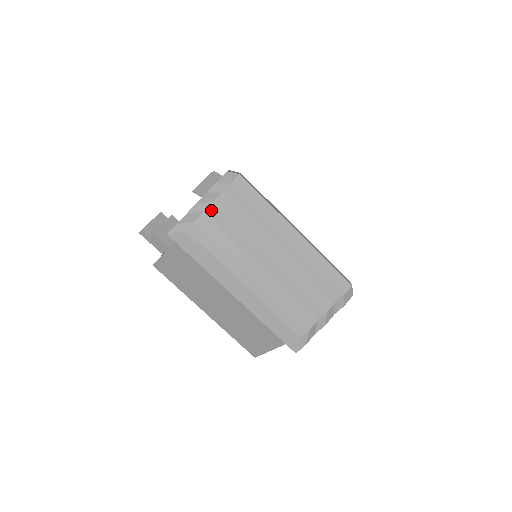
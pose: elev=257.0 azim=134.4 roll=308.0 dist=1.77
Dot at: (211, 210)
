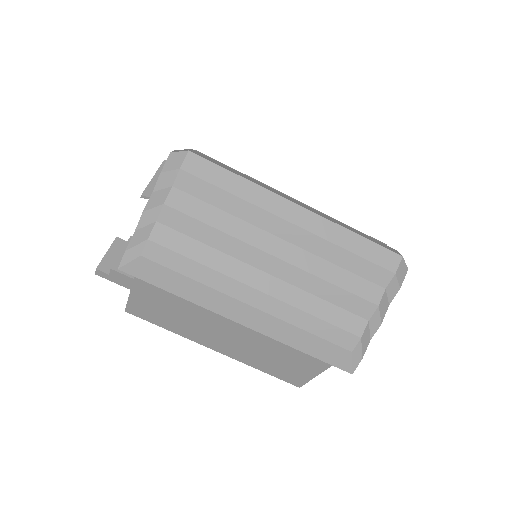
Dot at: (166, 215)
